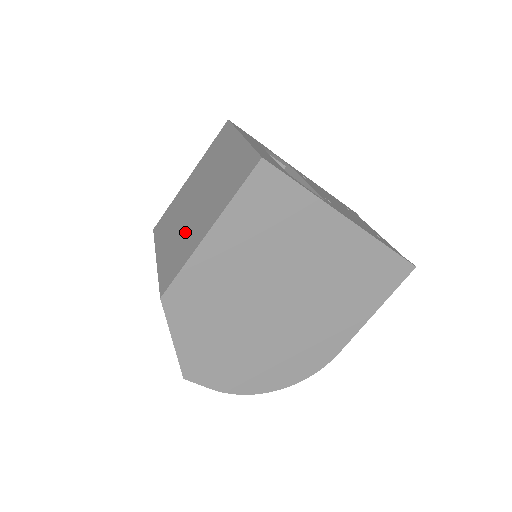
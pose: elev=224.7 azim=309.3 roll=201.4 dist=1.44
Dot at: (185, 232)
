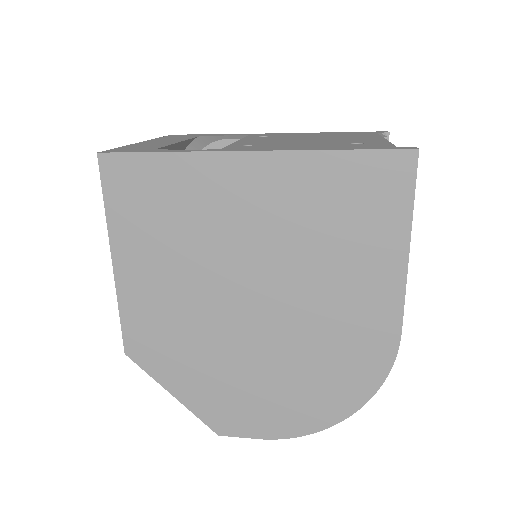
Dot at: occluded
